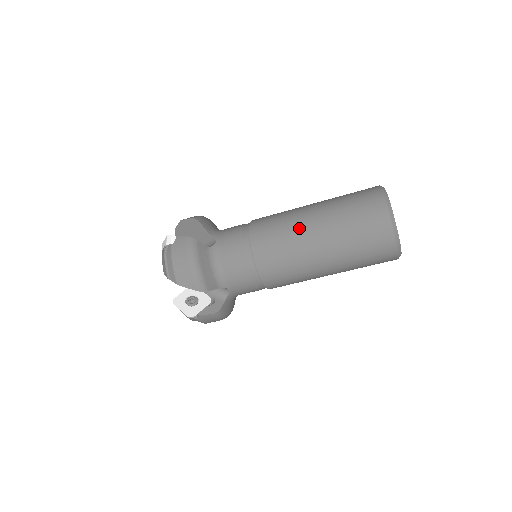
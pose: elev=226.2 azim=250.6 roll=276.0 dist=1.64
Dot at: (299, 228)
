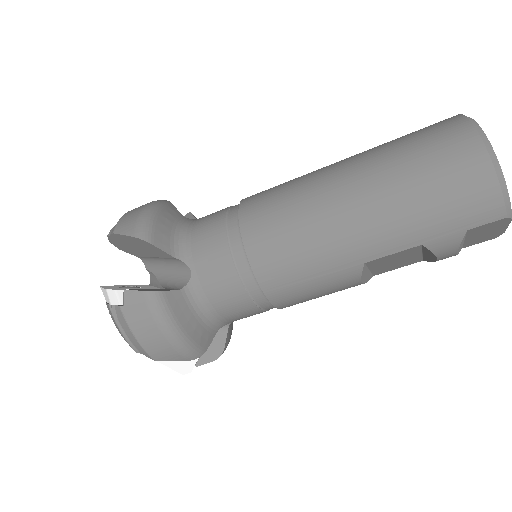
Dot at: (317, 170)
